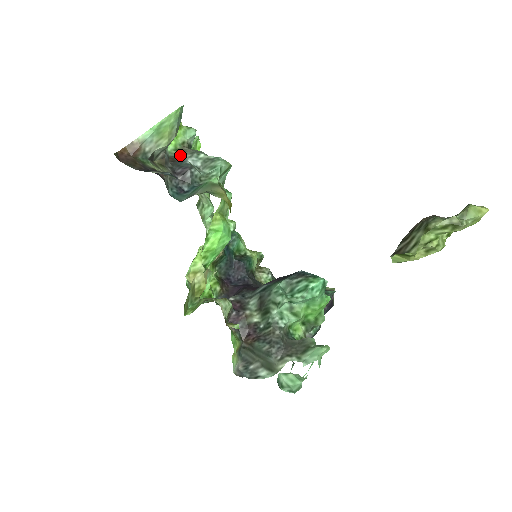
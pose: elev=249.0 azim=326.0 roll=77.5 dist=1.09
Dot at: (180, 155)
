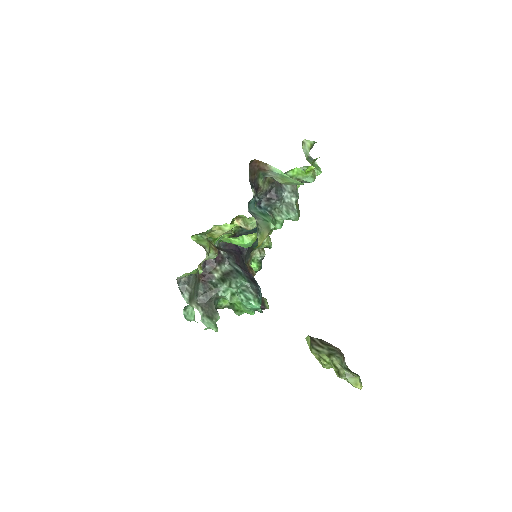
Dot at: occluded
